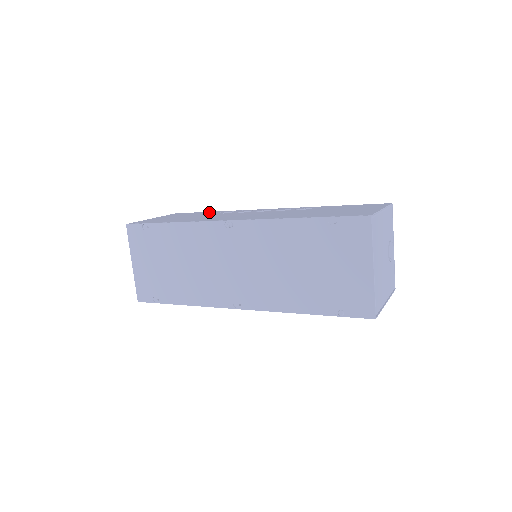
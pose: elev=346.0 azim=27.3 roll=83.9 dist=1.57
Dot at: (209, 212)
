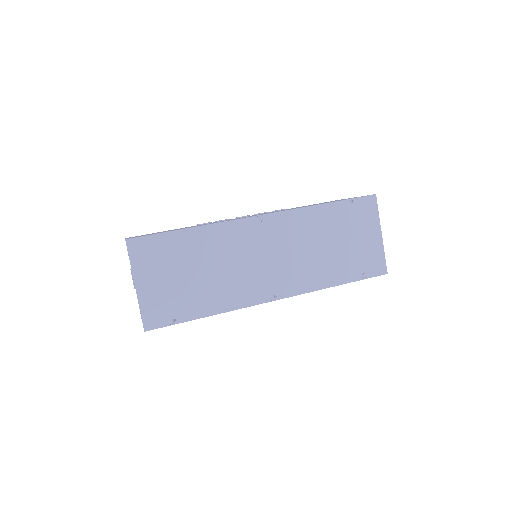
Dot at: occluded
